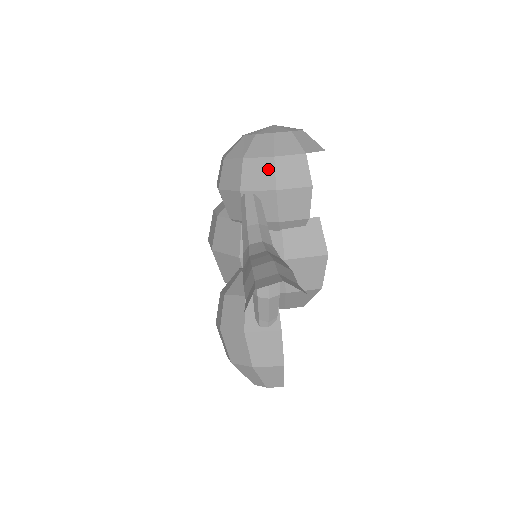
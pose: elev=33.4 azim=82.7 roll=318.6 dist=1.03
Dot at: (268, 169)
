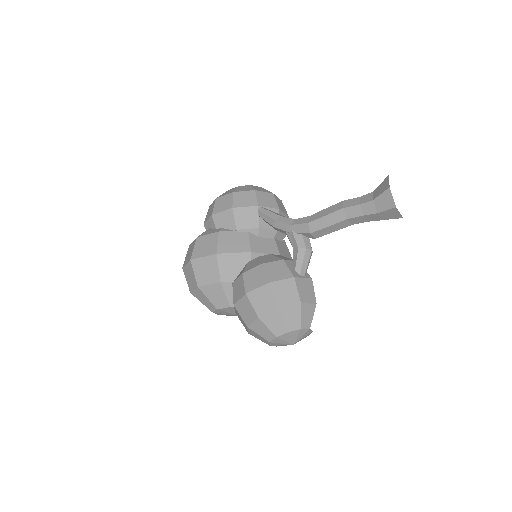
Dot at: (272, 198)
